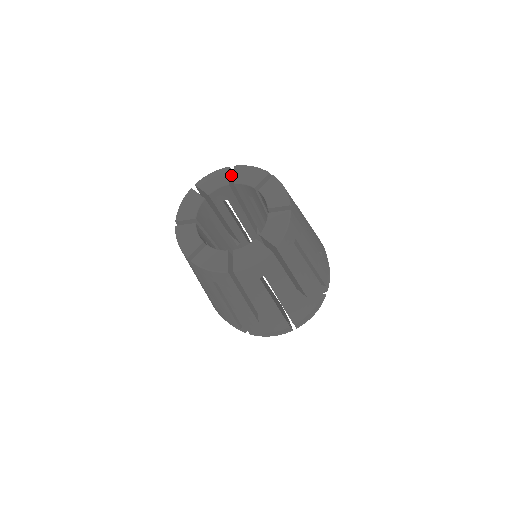
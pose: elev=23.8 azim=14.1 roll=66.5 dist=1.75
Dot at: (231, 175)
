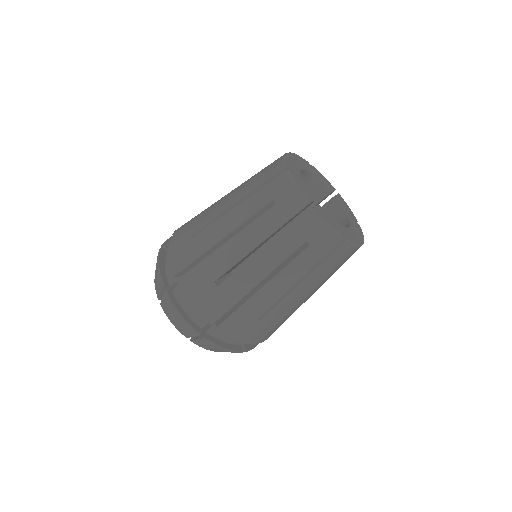
Dot at: occluded
